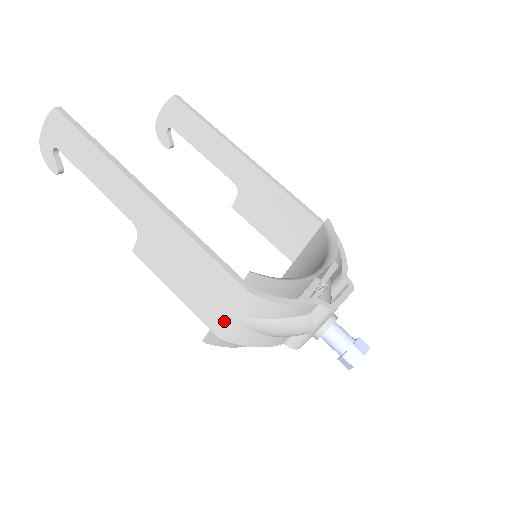
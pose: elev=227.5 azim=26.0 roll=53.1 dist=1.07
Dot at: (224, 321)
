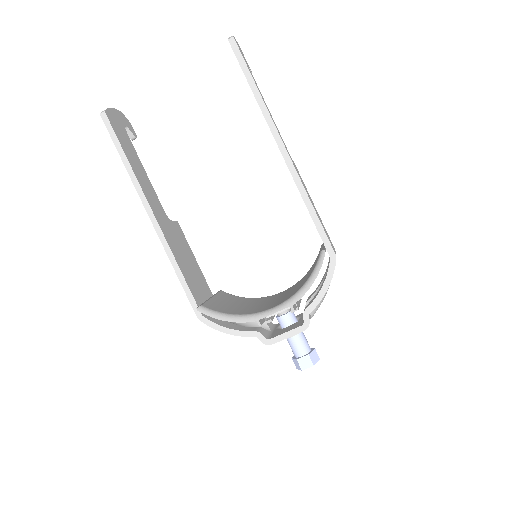
Dot at: occluded
